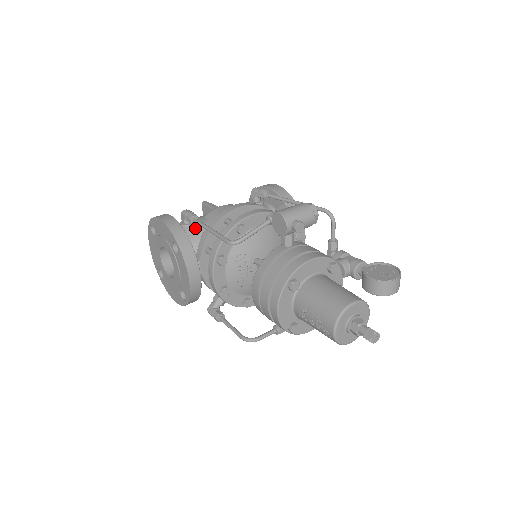
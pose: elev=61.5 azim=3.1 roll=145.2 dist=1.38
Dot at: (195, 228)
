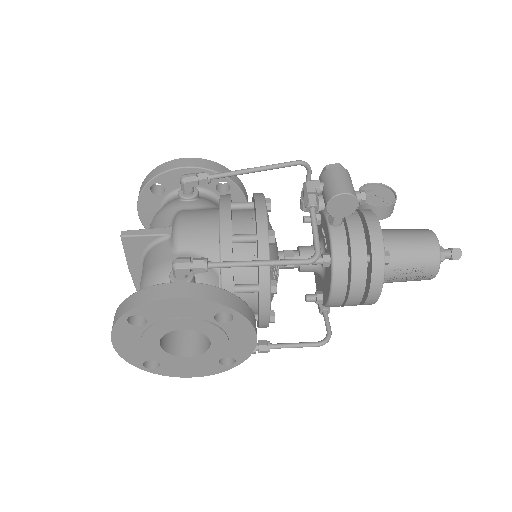
Dot at: (195, 275)
